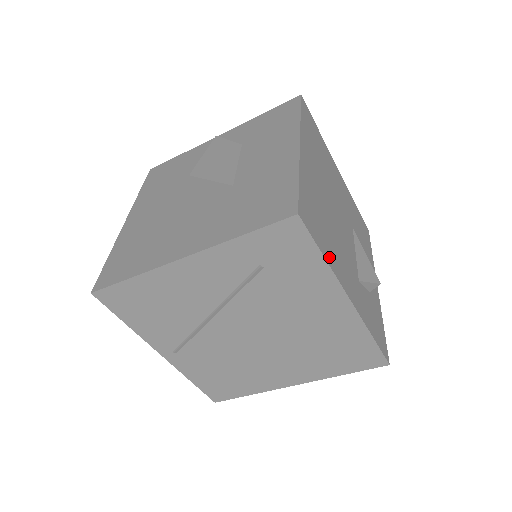
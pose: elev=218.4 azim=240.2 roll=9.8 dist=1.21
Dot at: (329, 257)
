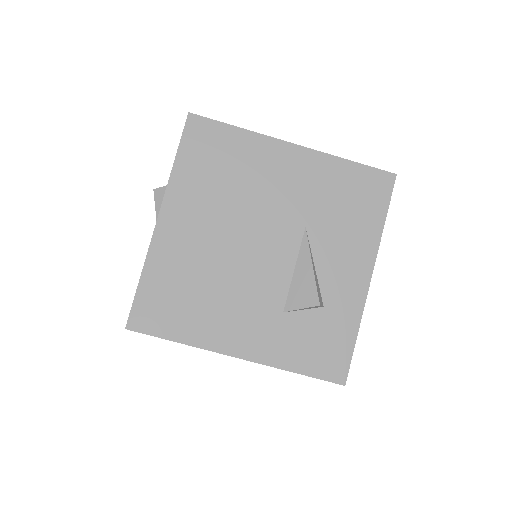
Dot at: (191, 334)
